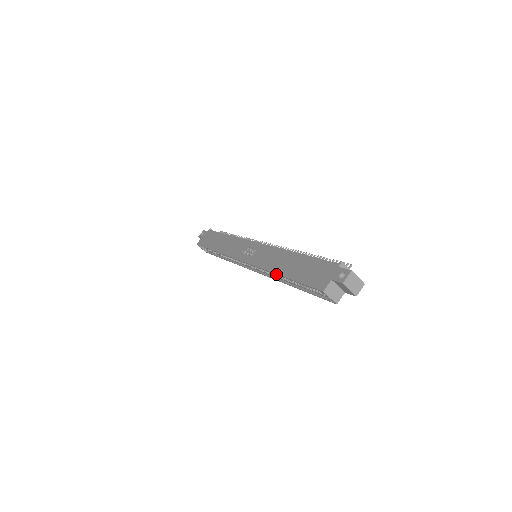
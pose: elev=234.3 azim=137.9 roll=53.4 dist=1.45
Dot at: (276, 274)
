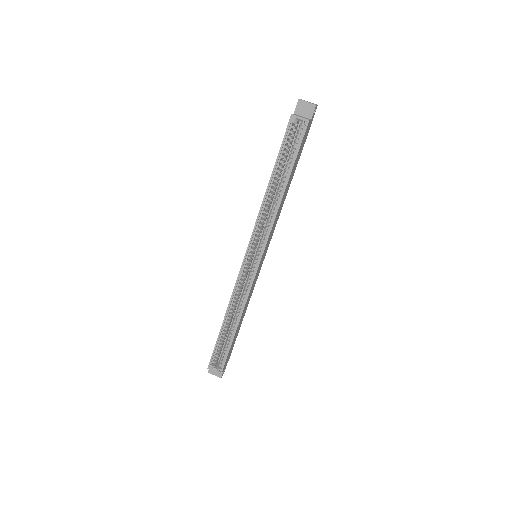
Dot at: (266, 190)
